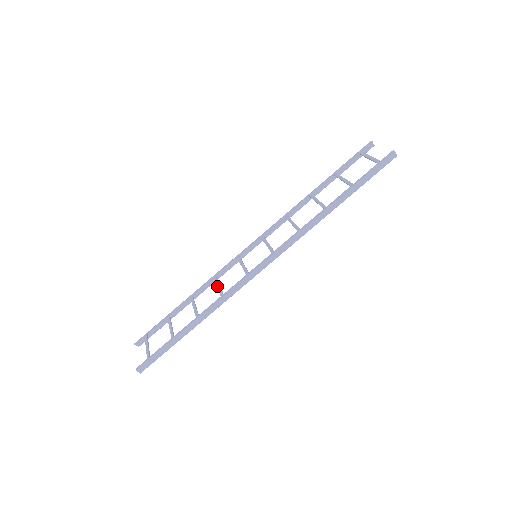
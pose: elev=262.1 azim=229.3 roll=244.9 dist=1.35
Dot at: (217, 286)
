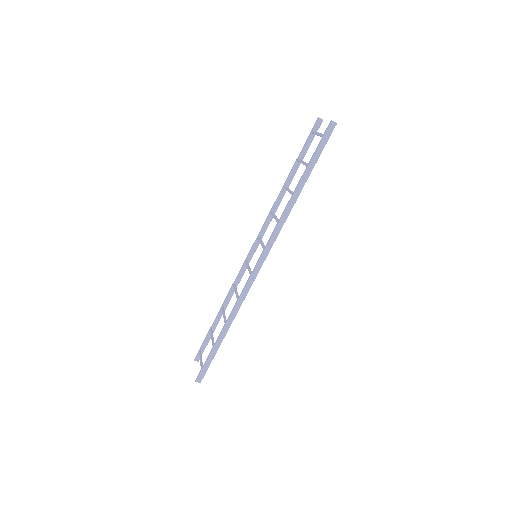
Dot at: (235, 292)
